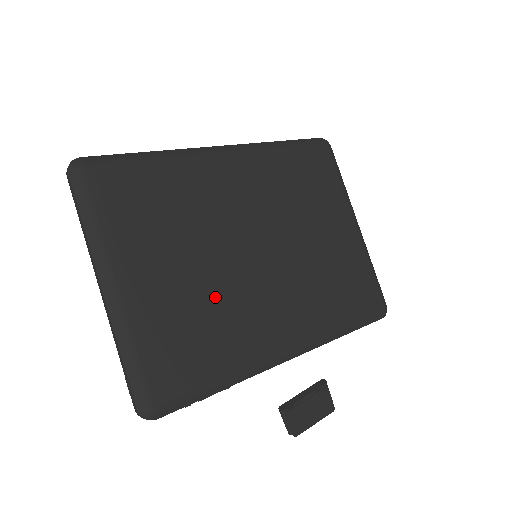
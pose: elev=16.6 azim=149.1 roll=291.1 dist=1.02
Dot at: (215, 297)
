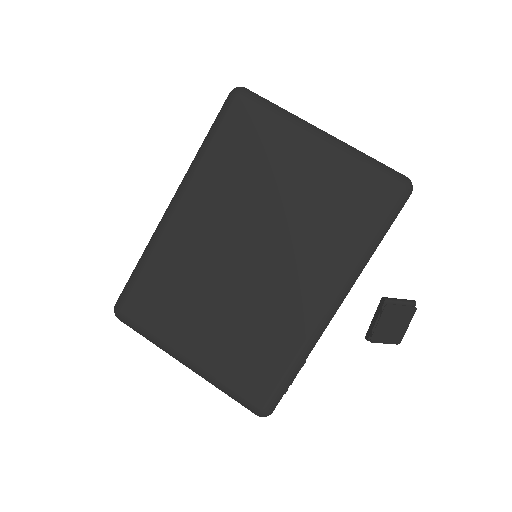
Dot at: (247, 317)
